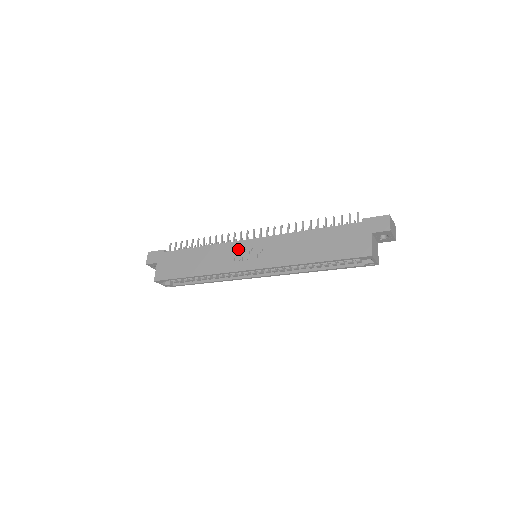
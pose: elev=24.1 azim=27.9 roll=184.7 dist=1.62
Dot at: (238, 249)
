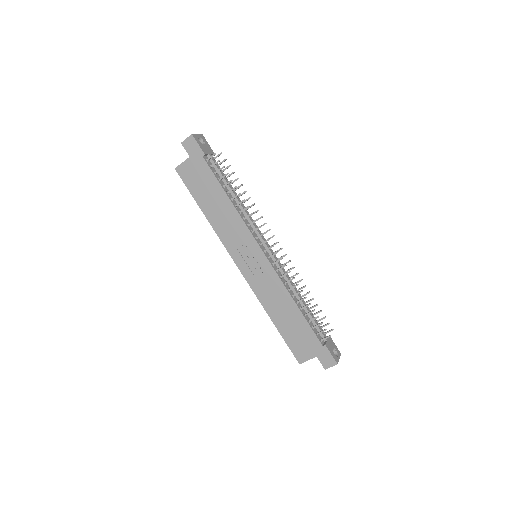
Dot at: (248, 244)
